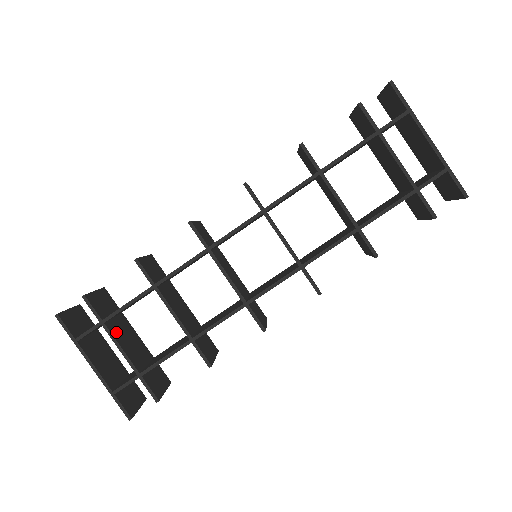
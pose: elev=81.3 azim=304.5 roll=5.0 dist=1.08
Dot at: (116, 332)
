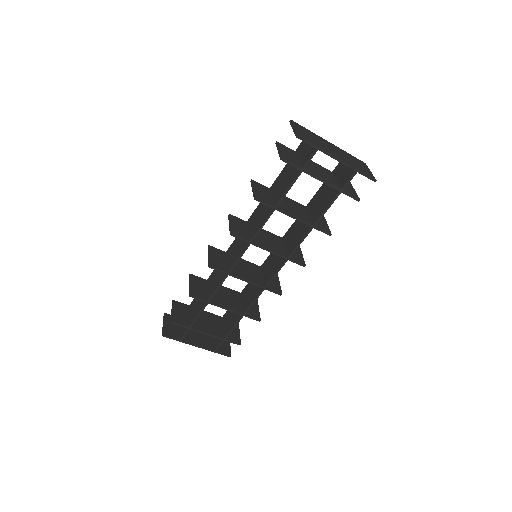
Dot at: (198, 326)
